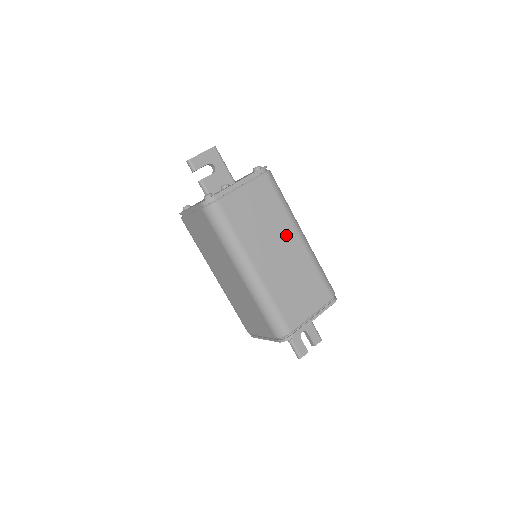
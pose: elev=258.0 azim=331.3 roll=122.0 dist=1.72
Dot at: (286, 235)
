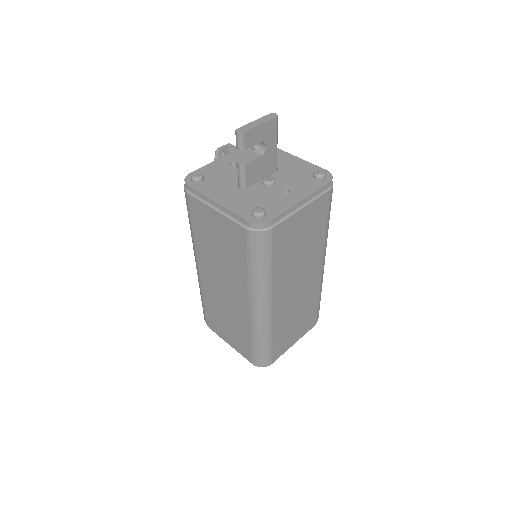
Dot at: (313, 263)
